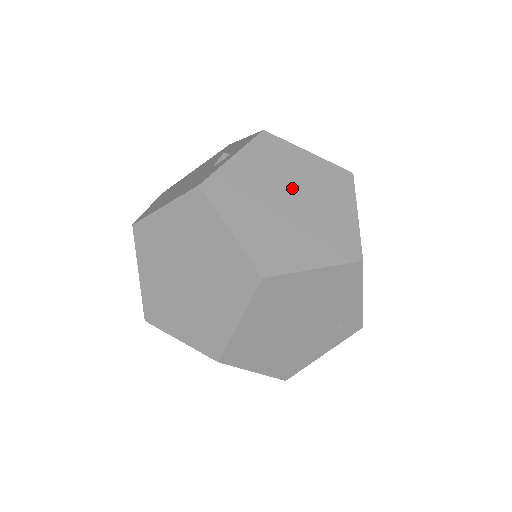
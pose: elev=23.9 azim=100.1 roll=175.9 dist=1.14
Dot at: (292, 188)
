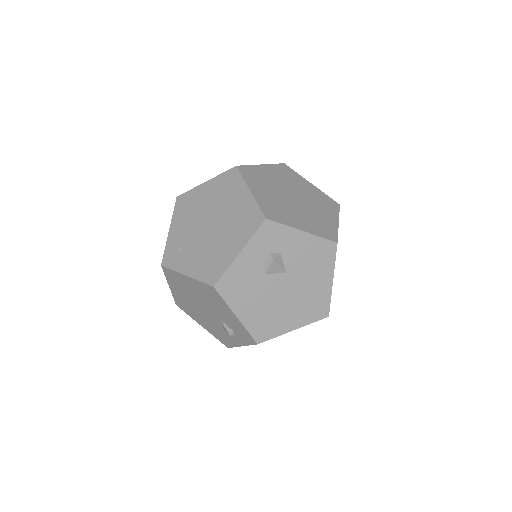
Dot at: occluded
